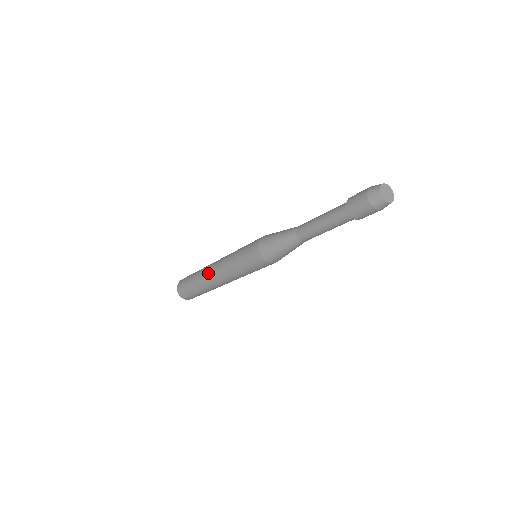
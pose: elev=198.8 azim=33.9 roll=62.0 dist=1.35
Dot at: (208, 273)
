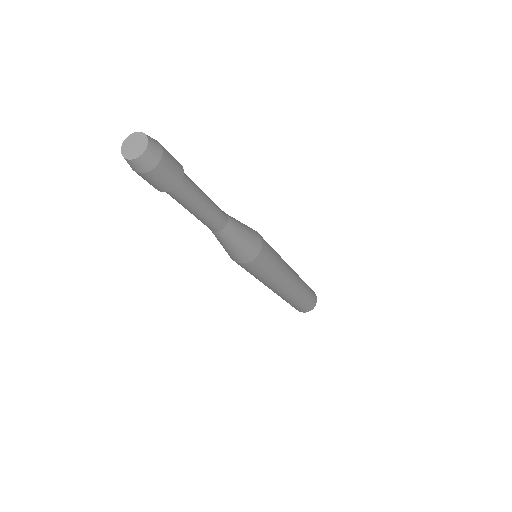
Dot at: occluded
